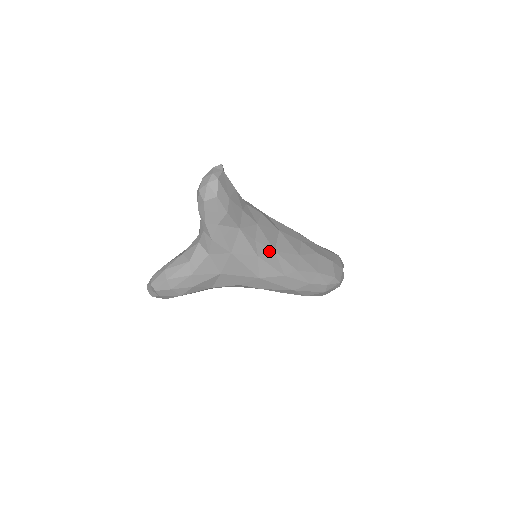
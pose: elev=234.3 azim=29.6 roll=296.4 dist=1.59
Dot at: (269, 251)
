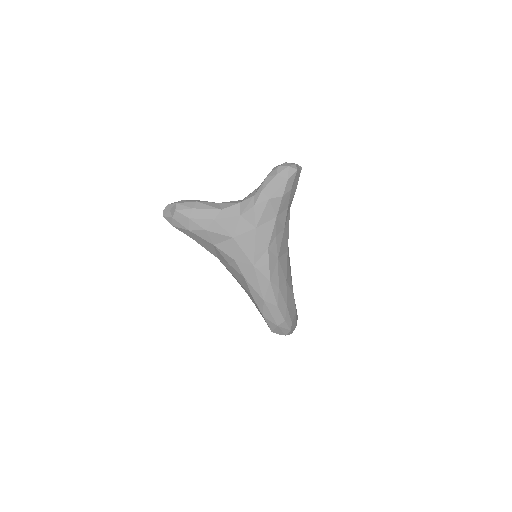
Dot at: (276, 254)
